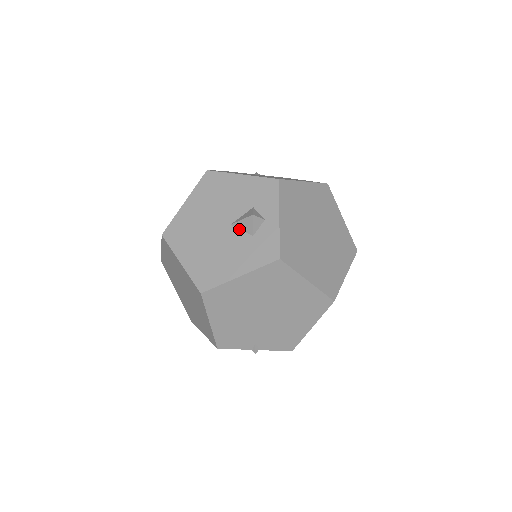
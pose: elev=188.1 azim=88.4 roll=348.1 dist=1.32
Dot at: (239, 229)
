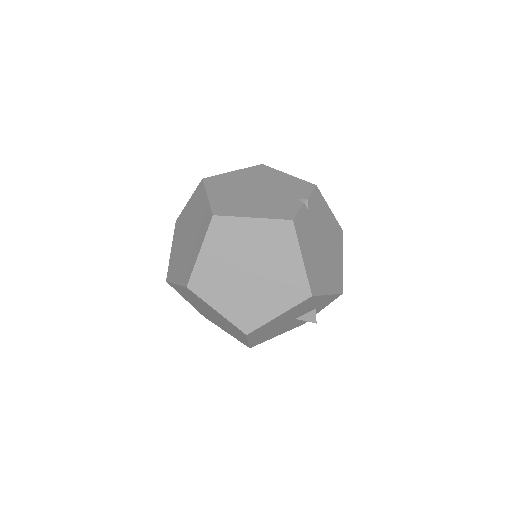
Dot at: occluded
